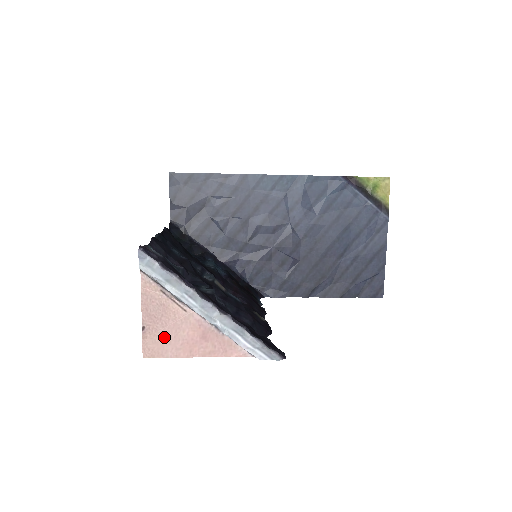
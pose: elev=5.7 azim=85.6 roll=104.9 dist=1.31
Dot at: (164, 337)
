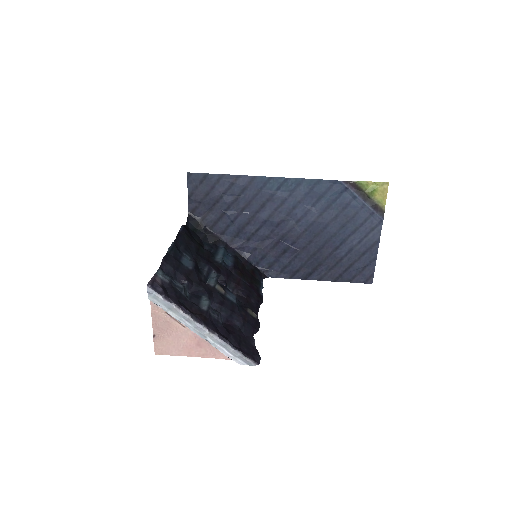
Dot at: (169, 342)
